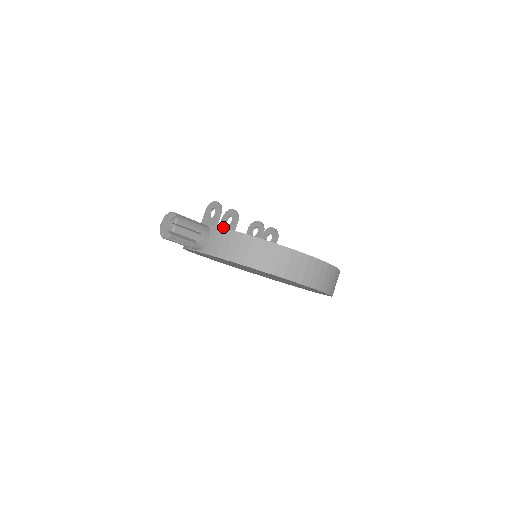
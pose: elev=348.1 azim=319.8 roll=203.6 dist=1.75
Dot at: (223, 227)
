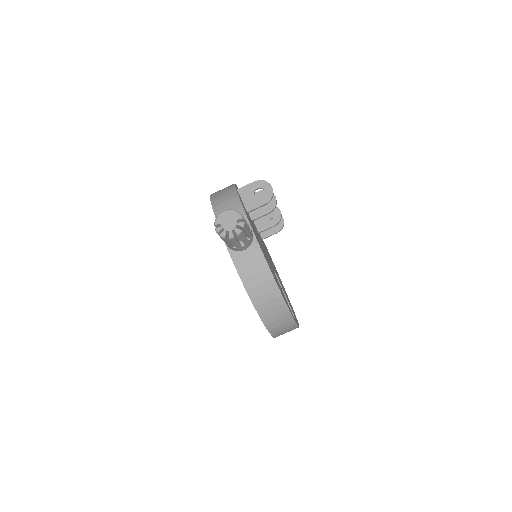
Dot at: occluded
